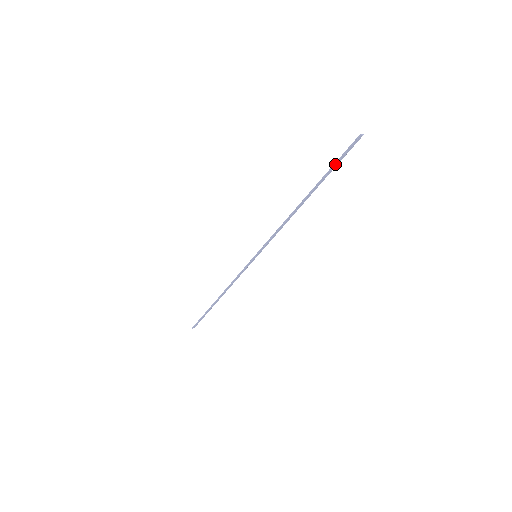
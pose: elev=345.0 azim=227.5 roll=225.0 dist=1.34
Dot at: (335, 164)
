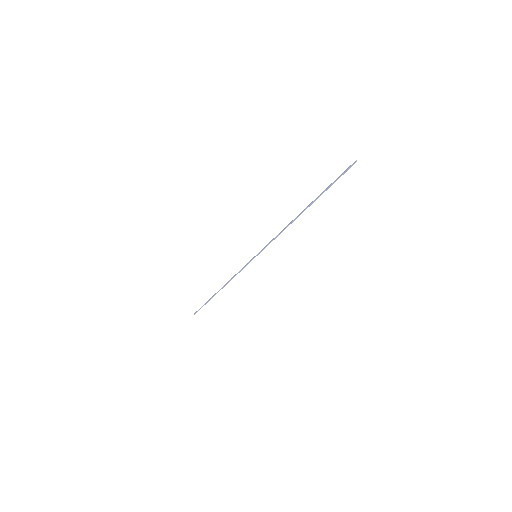
Dot at: occluded
